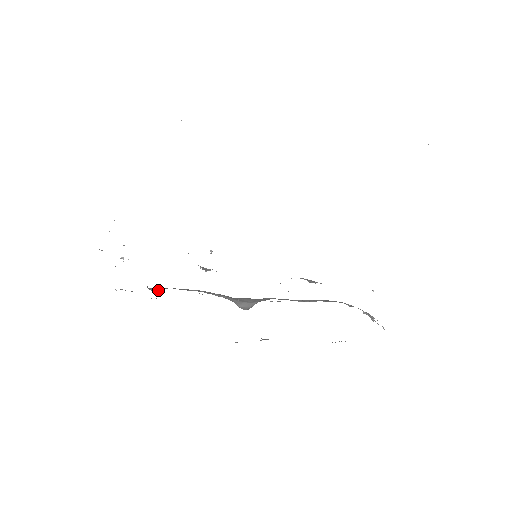
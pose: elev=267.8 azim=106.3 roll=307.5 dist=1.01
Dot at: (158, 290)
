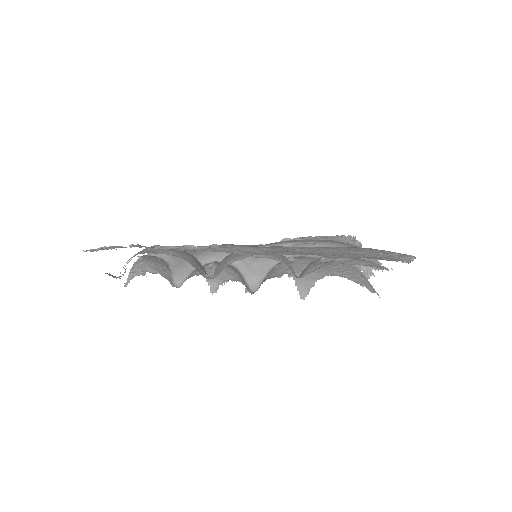
Dot at: (181, 285)
